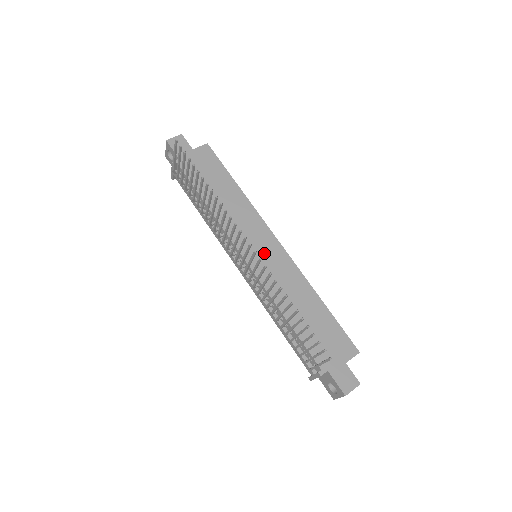
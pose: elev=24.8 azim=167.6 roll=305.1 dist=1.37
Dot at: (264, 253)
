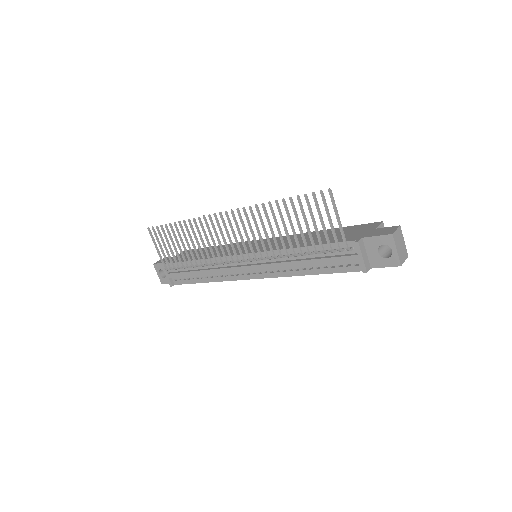
Dot at: occluded
